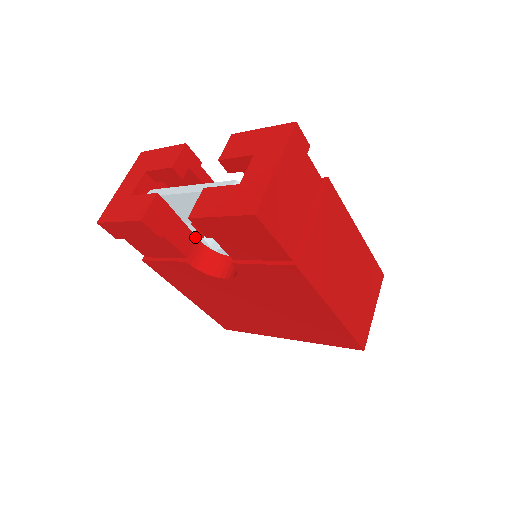
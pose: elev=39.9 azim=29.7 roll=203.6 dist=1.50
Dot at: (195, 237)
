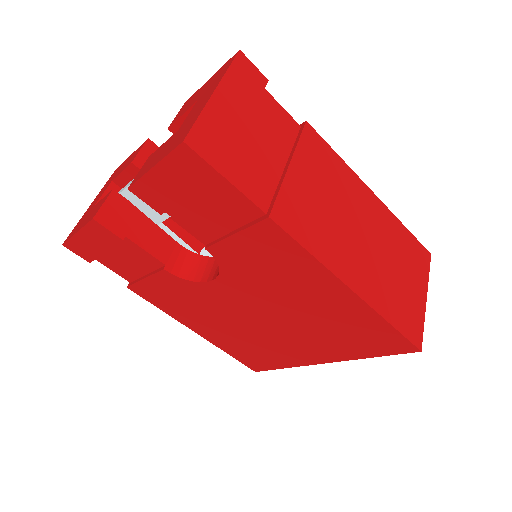
Dot at: (173, 241)
